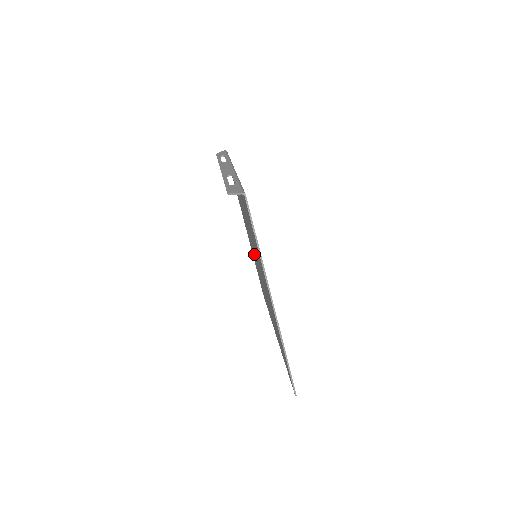
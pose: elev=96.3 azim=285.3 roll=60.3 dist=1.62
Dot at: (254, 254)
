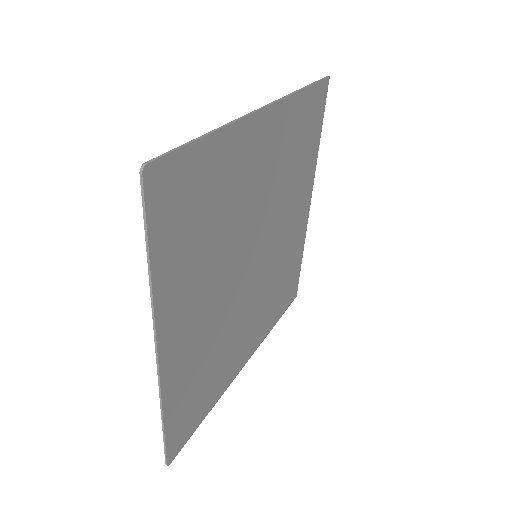
Dot at: (246, 295)
